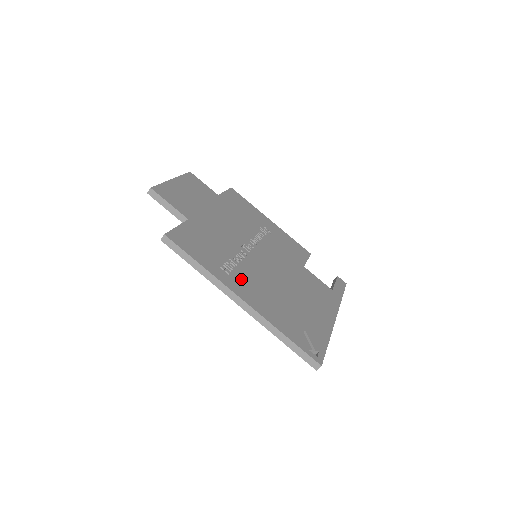
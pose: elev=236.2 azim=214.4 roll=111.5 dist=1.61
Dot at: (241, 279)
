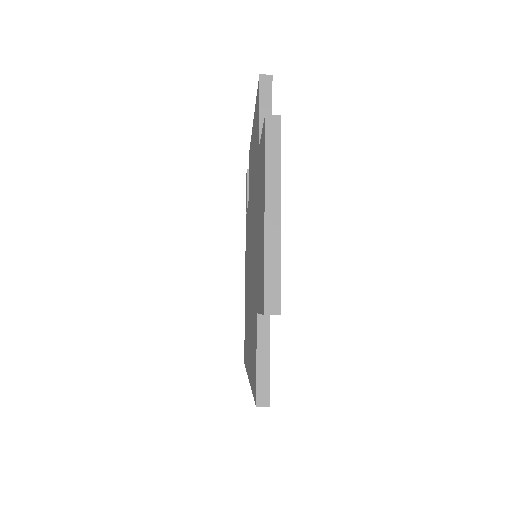
Dot at: occluded
